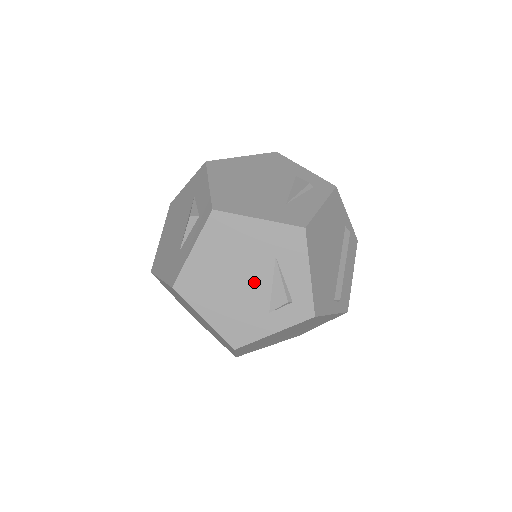
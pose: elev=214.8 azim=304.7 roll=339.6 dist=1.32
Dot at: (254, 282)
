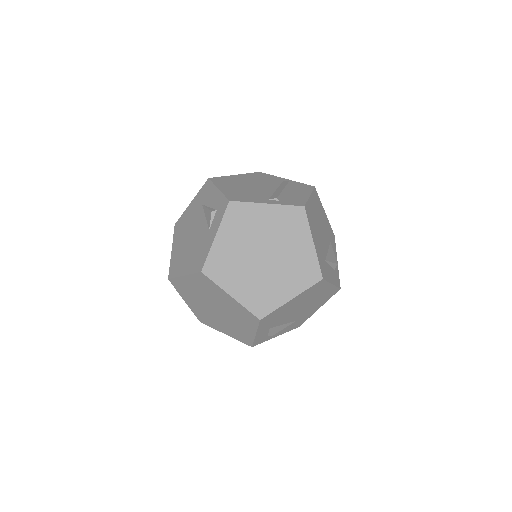
Dot at: (198, 227)
